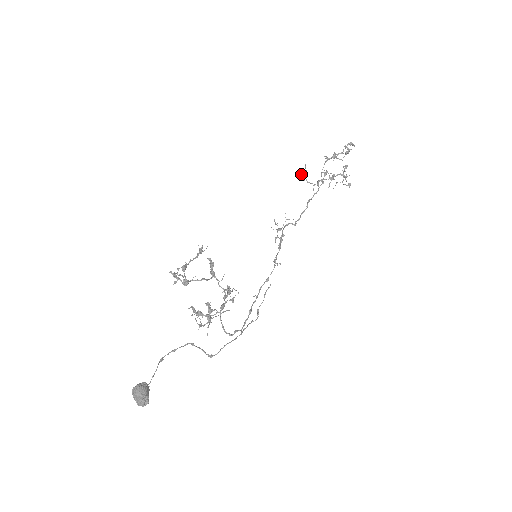
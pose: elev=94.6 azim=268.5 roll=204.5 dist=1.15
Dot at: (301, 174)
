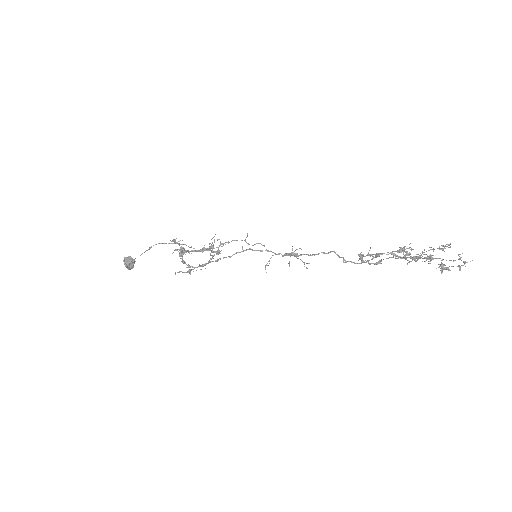
Dot at: (360, 259)
